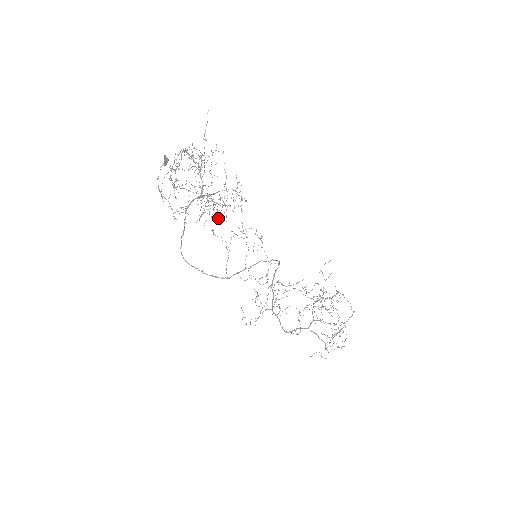
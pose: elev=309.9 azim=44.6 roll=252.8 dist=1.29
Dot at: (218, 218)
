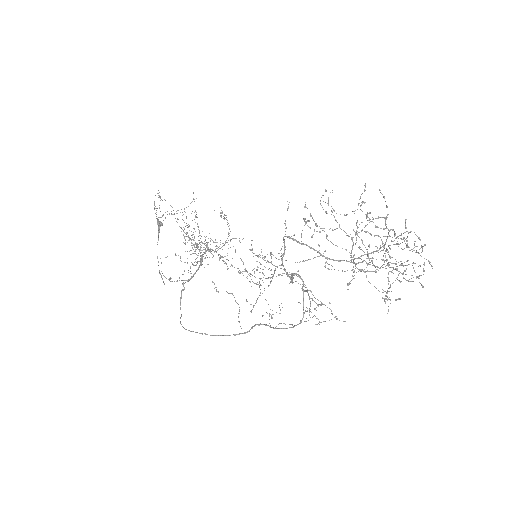
Dot at: occluded
